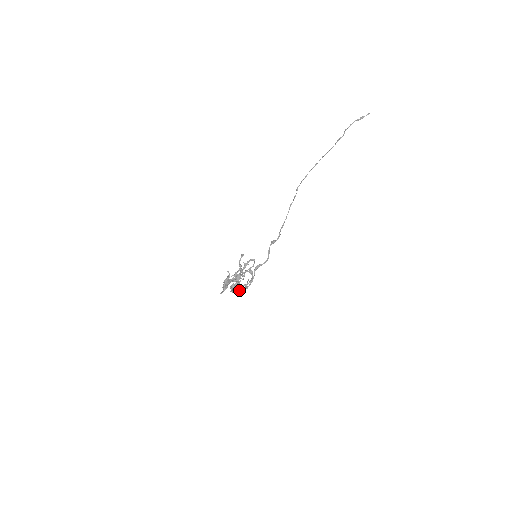
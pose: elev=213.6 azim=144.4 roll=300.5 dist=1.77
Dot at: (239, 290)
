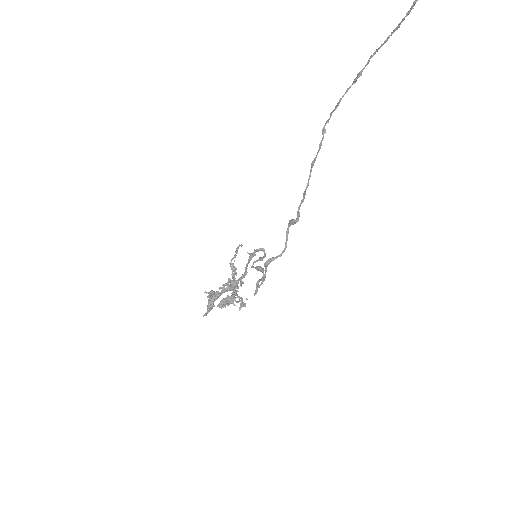
Dot at: (239, 299)
